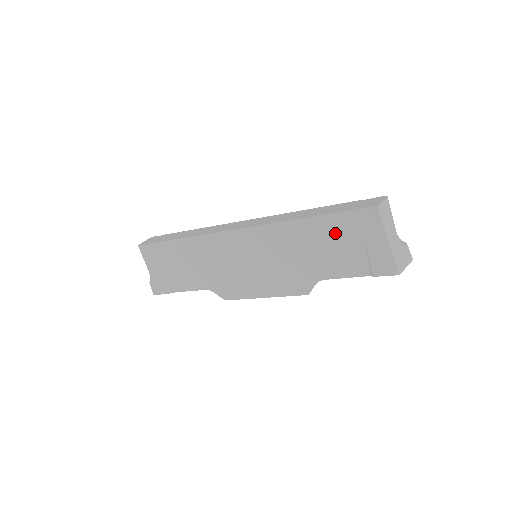
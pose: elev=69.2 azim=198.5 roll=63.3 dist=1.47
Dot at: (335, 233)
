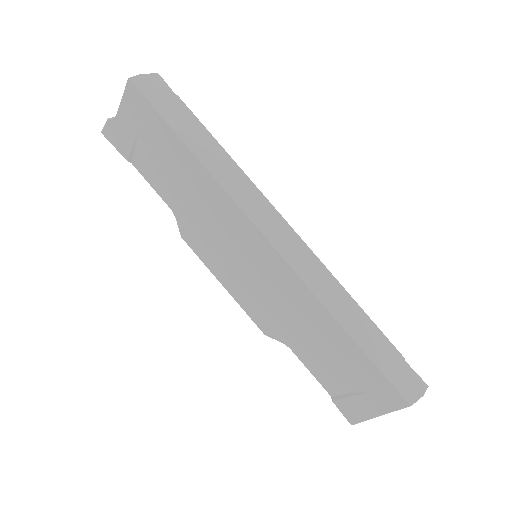
Dot at: (349, 362)
